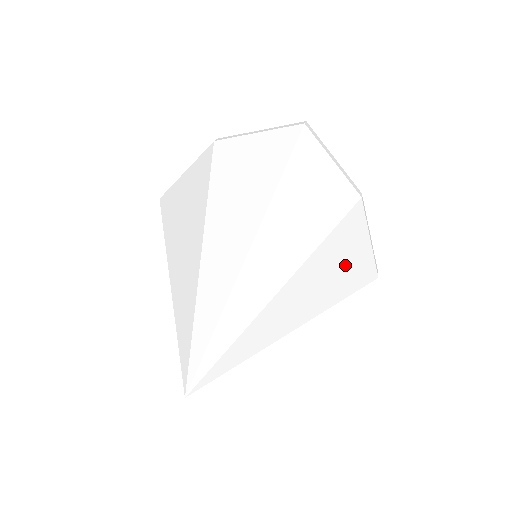
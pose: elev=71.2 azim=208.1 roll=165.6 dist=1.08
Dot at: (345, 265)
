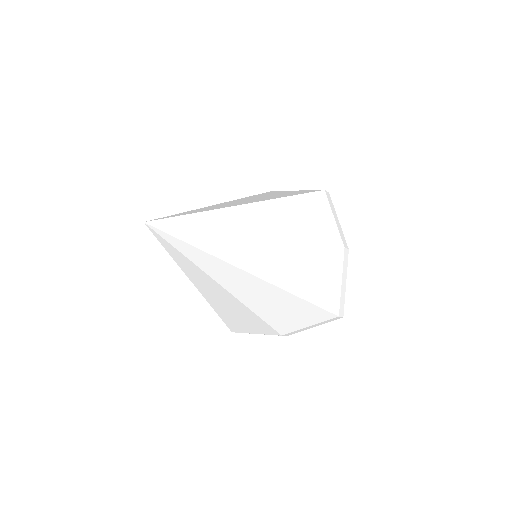
Dot at: (306, 274)
